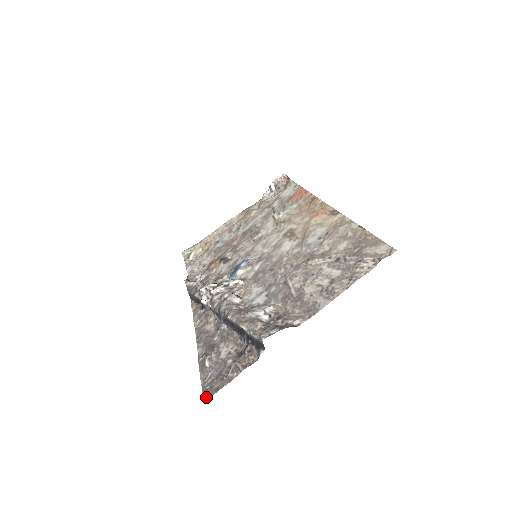
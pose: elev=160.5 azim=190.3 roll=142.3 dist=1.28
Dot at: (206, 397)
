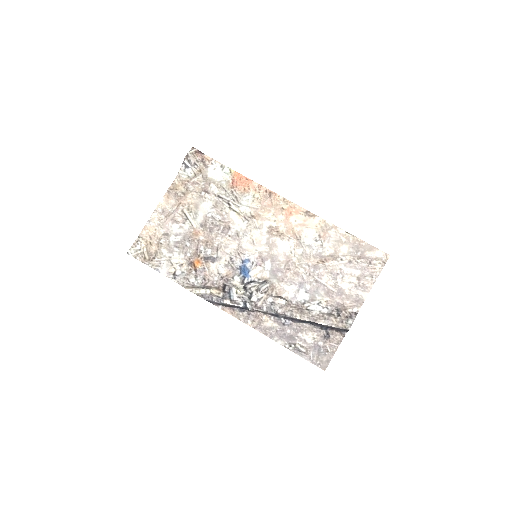
Dot at: (324, 368)
